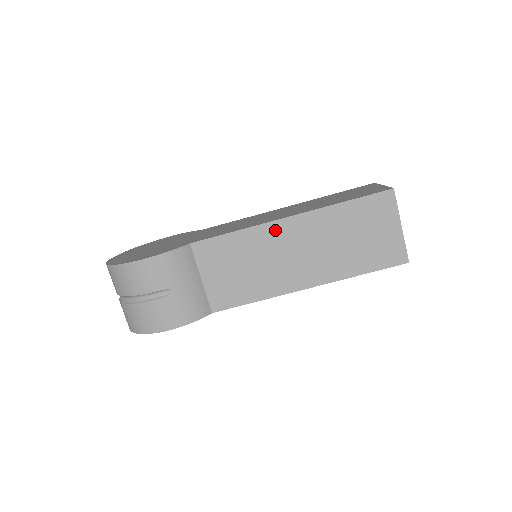
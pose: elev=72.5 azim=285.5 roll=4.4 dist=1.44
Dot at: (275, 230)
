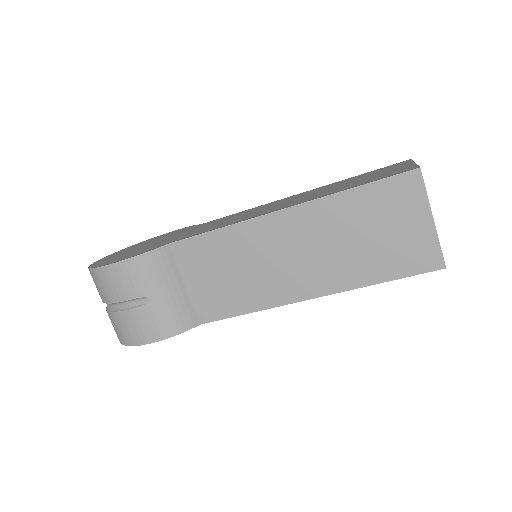
Dot at: (265, 227)
